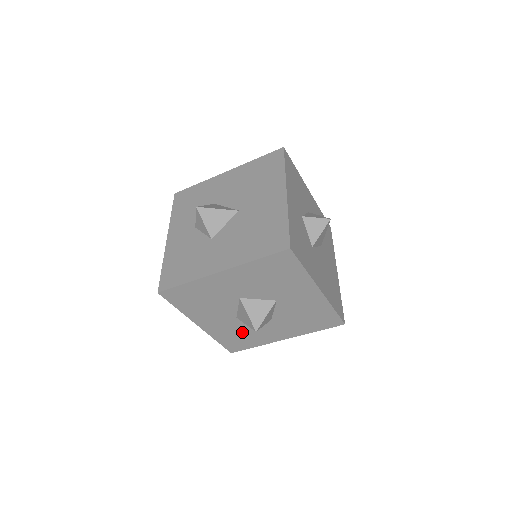
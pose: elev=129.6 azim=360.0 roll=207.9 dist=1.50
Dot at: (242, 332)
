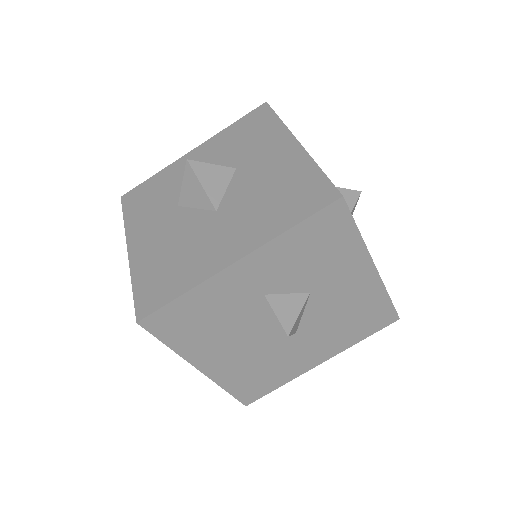
Dot at: occluded
